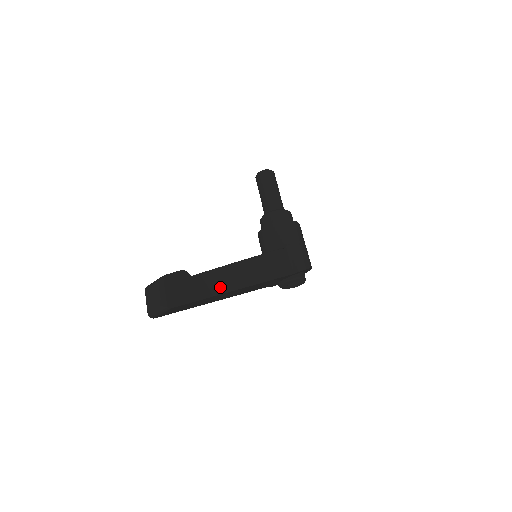
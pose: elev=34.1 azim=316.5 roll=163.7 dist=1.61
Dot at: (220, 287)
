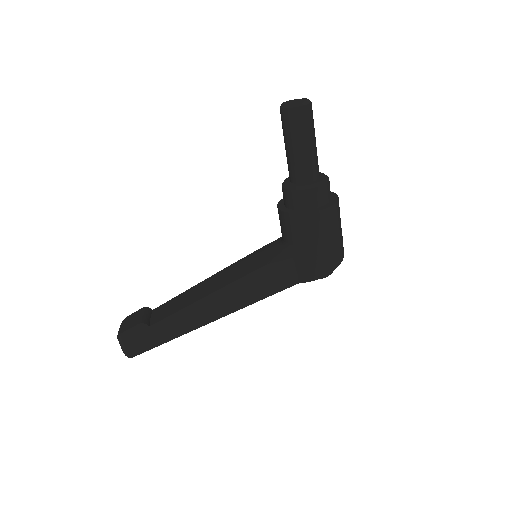
Dot at: (185, 327)
